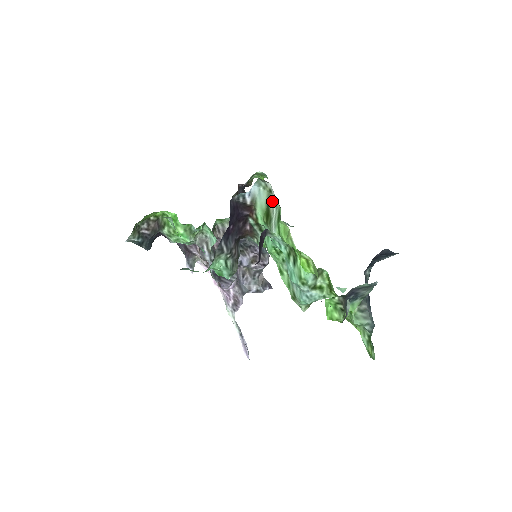
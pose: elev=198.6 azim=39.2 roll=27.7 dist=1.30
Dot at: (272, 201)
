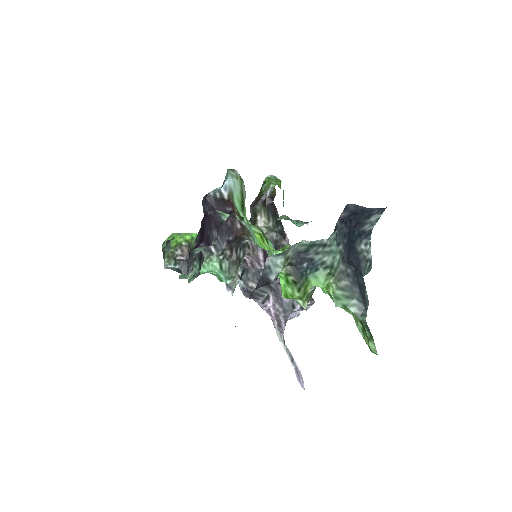
Dot at: (243, 188)
